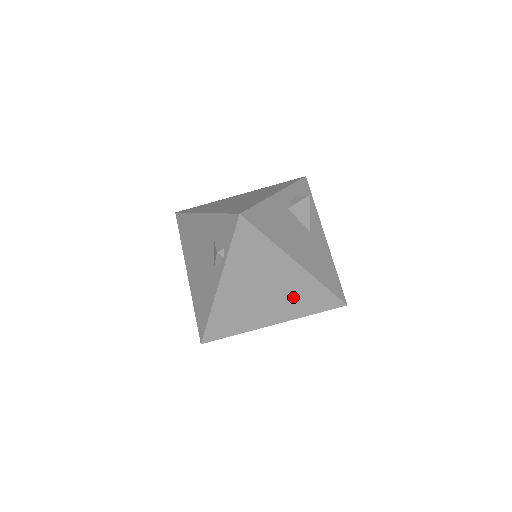
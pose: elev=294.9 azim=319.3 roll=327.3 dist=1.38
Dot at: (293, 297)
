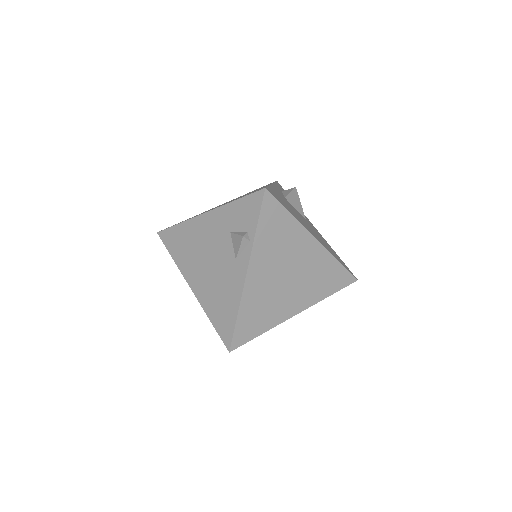
Dot at: (313, 278)
